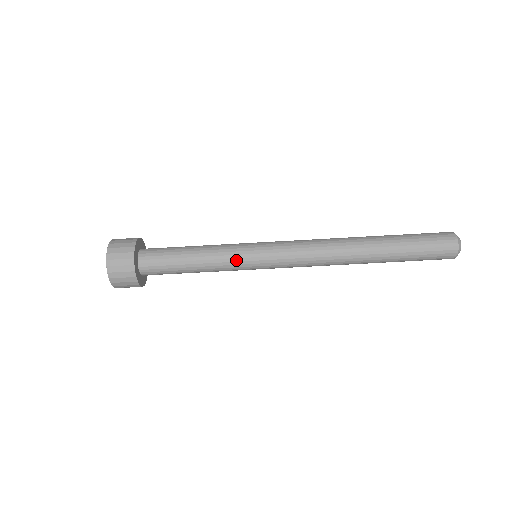
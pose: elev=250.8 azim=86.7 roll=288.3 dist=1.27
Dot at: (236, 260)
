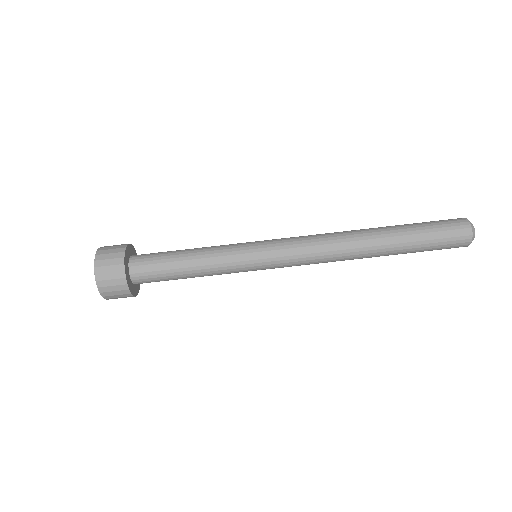
Dot at: (236, 270)
